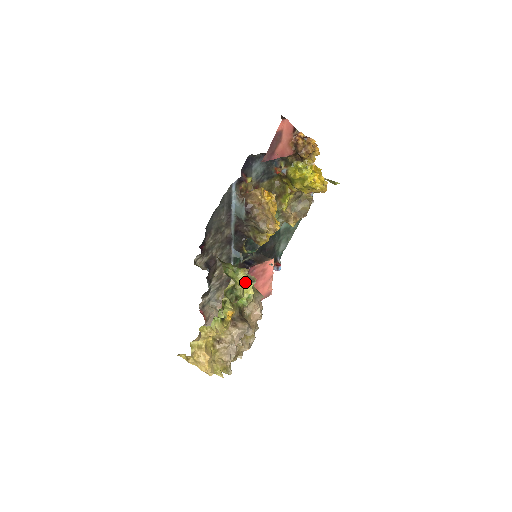
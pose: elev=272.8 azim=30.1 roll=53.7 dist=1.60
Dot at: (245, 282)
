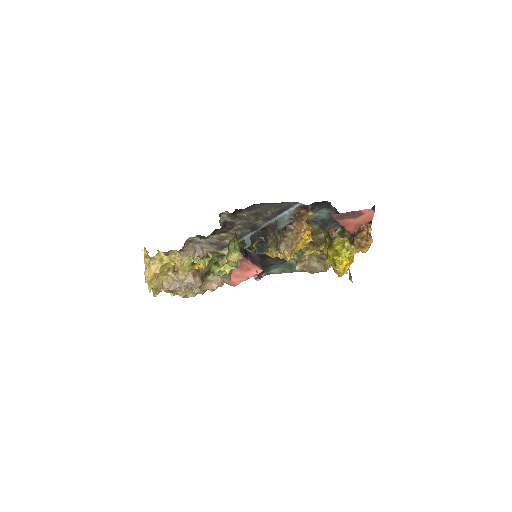
Dot at: (232, 261)
